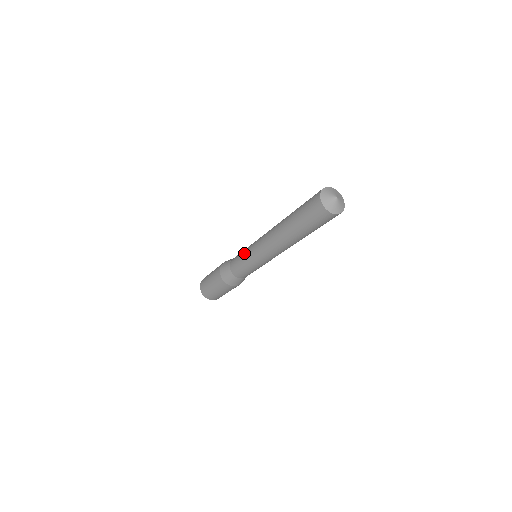
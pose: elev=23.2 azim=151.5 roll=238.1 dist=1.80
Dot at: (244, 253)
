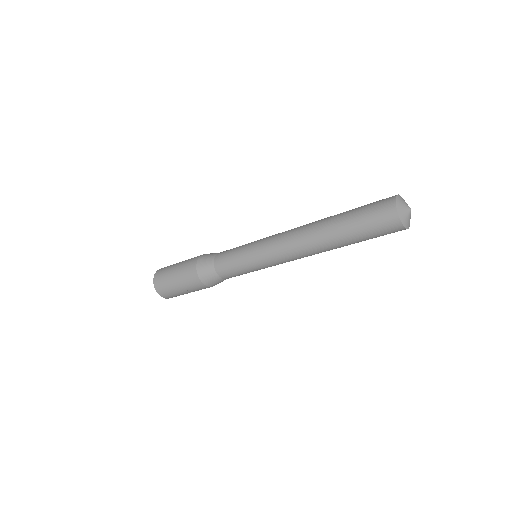
Dot at: occluded
